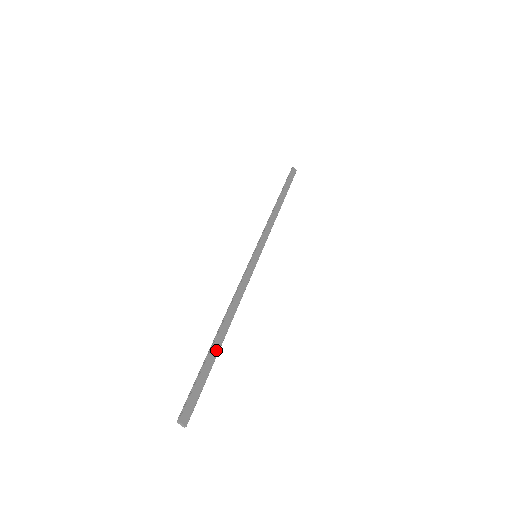
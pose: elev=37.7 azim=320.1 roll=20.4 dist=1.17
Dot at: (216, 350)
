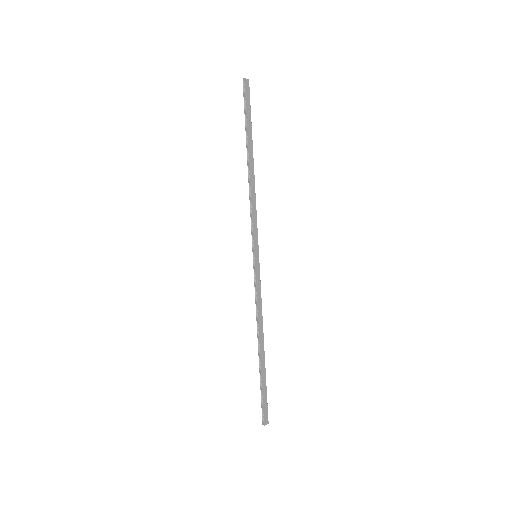
Dot at: (264, 366)
